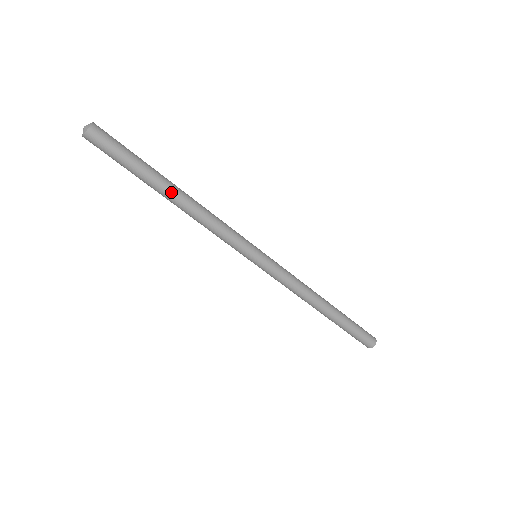
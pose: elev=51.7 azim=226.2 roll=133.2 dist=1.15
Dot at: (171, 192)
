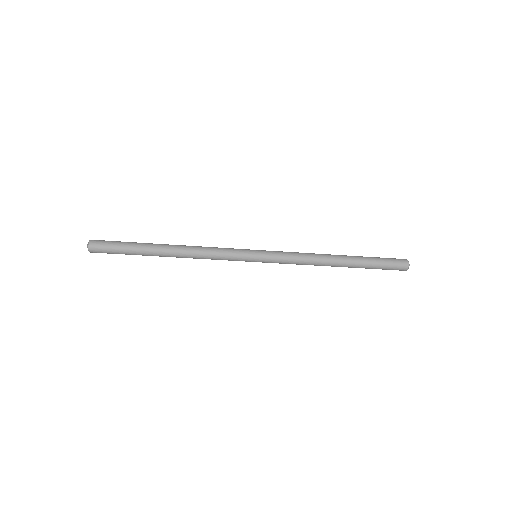
Dot at: (164, 256)
